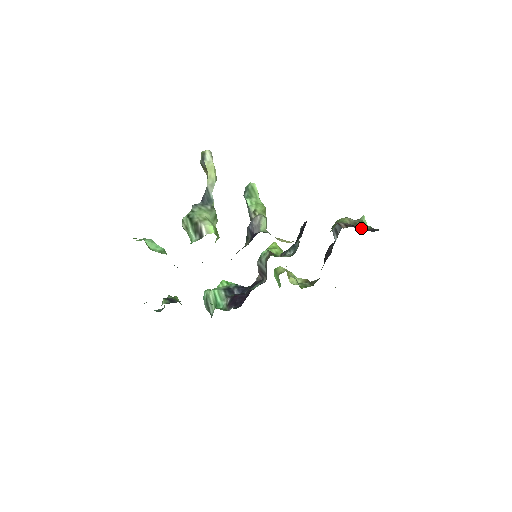
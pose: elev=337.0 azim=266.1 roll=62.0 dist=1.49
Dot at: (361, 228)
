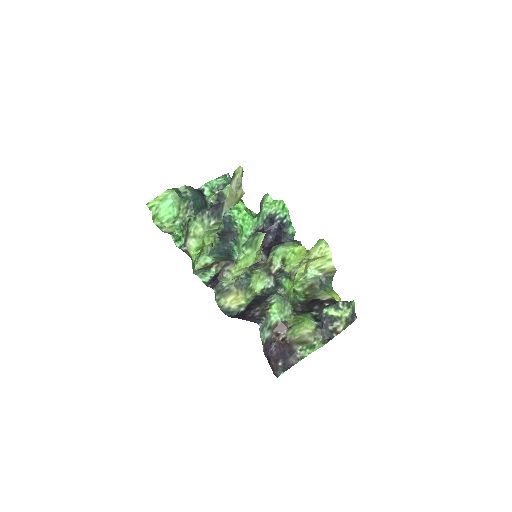
Dot at: (276, 357)
